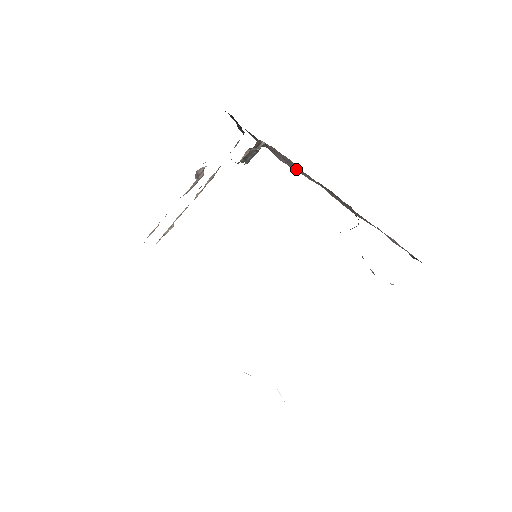
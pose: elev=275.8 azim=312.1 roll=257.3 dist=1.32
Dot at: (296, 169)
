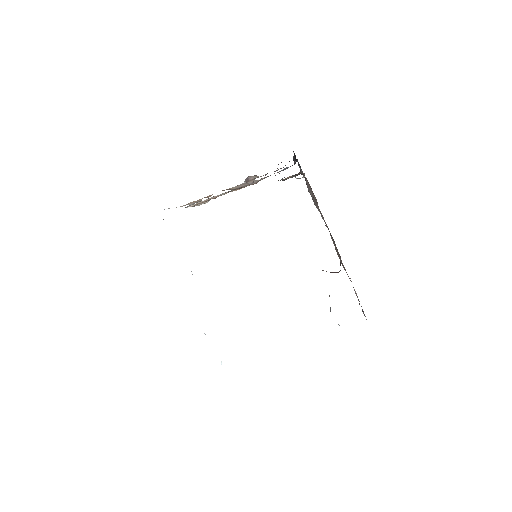
Dot at: (317, 206)
